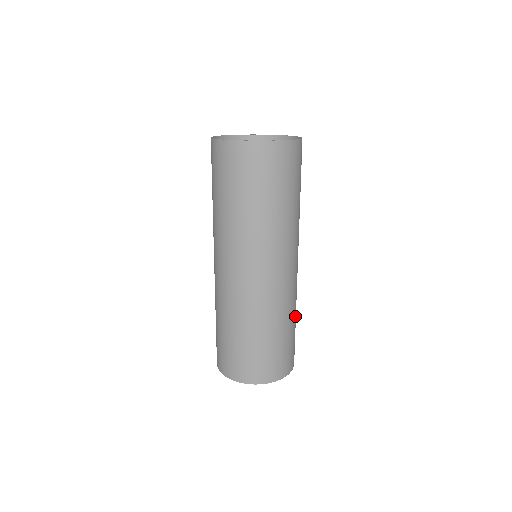
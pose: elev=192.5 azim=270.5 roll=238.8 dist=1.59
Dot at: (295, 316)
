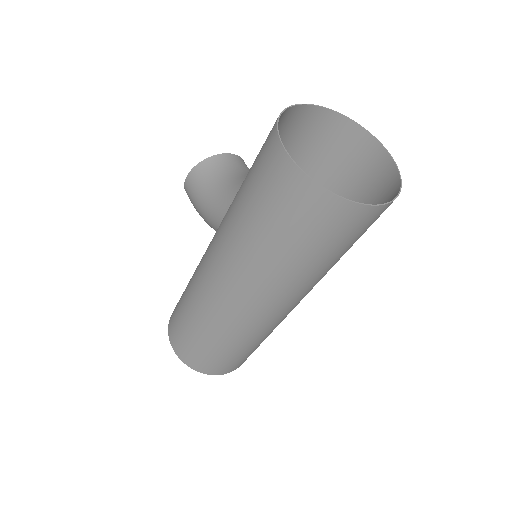
Dot at: occluded
